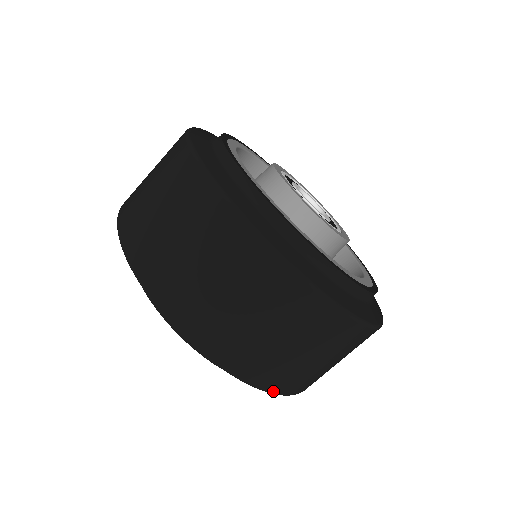
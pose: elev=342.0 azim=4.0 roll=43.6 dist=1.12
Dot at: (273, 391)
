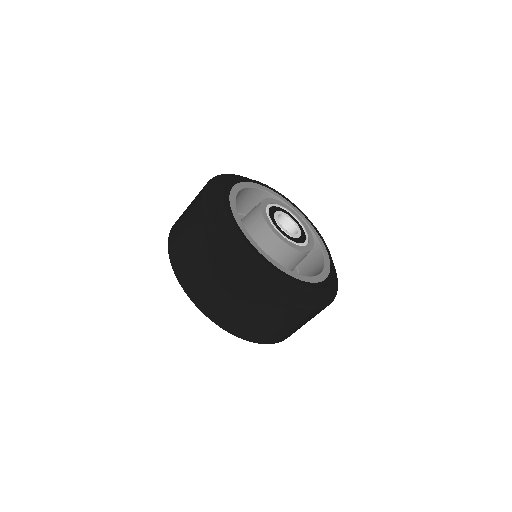
Dot at: (185, 290)
